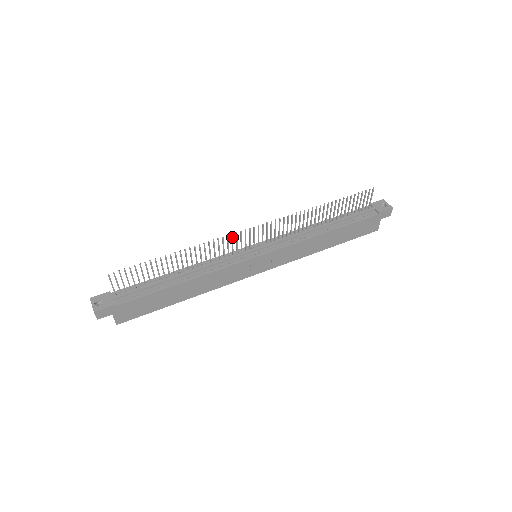
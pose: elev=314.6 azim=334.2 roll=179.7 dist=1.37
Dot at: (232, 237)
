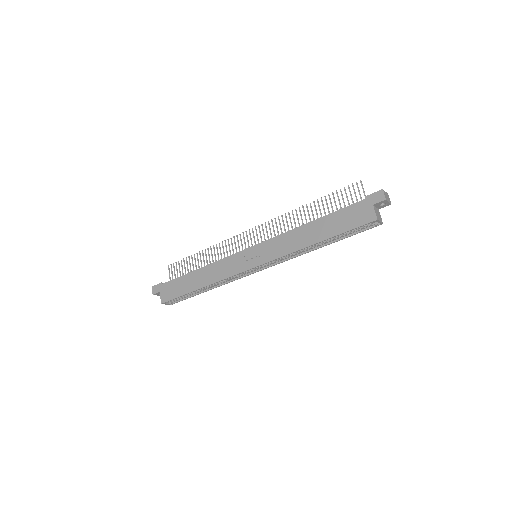
Dot at: (237, 238)
